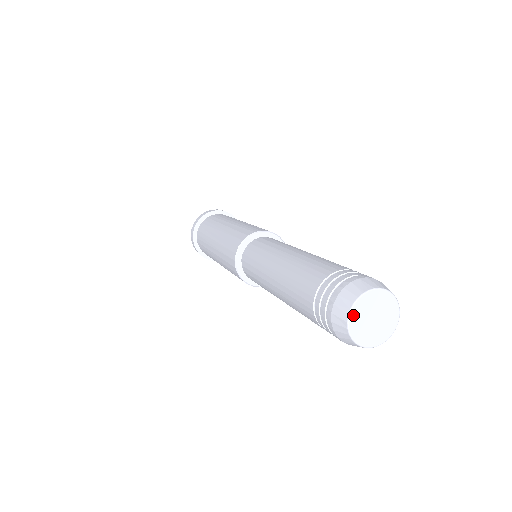
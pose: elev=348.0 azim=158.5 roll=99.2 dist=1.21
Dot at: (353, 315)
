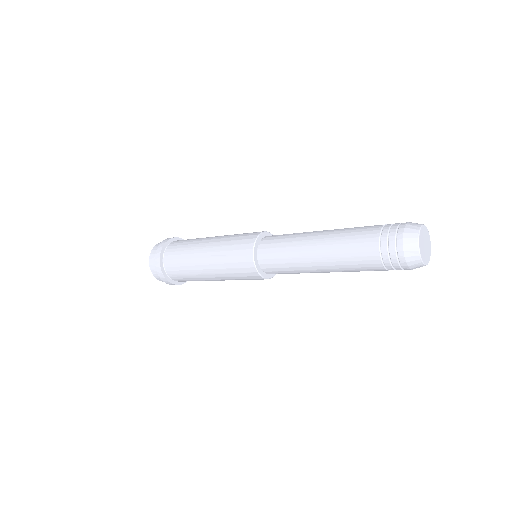
Dot at: (423, 228)
